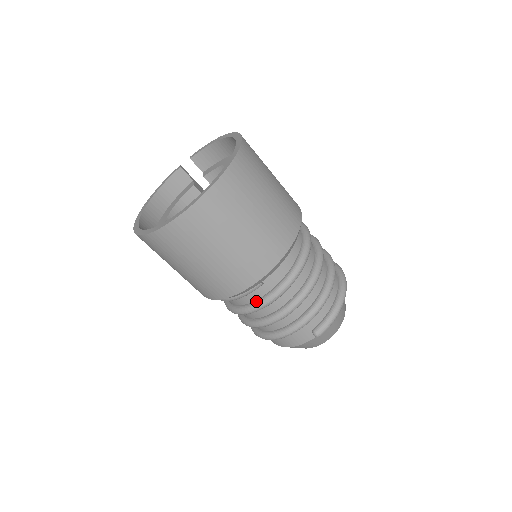
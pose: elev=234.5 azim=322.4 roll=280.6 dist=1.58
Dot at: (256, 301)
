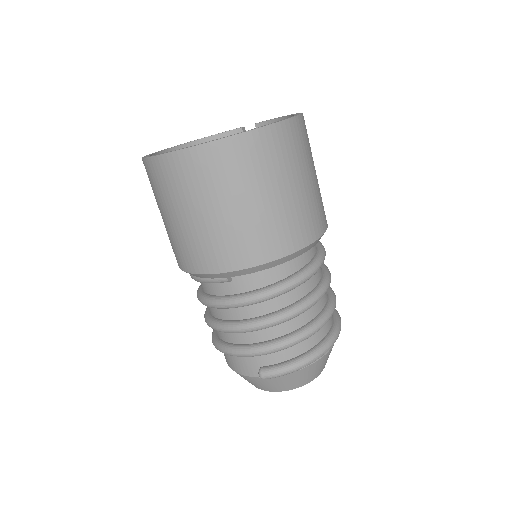
Dot at: (217, 296)
